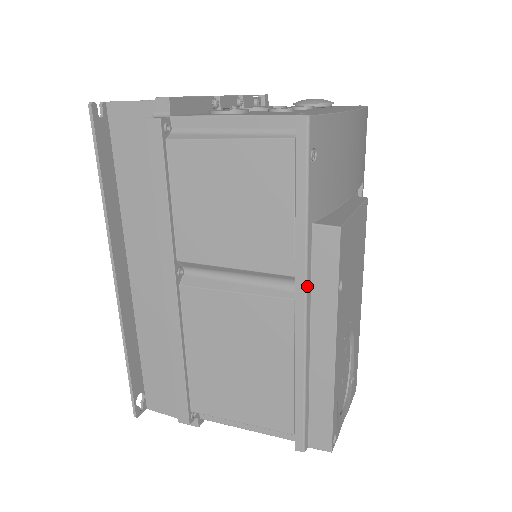
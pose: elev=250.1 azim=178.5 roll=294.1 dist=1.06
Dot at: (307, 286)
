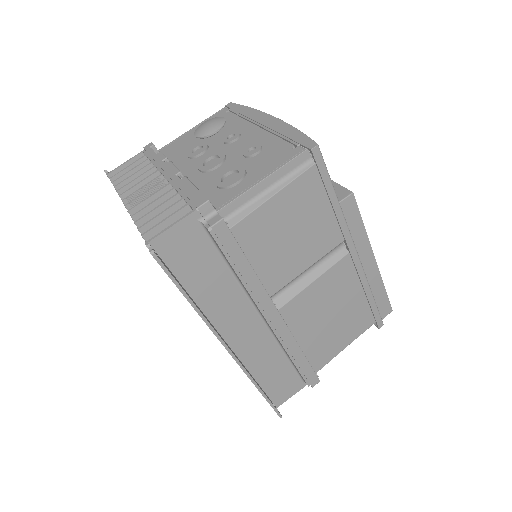
Dot at: (352, 239)
